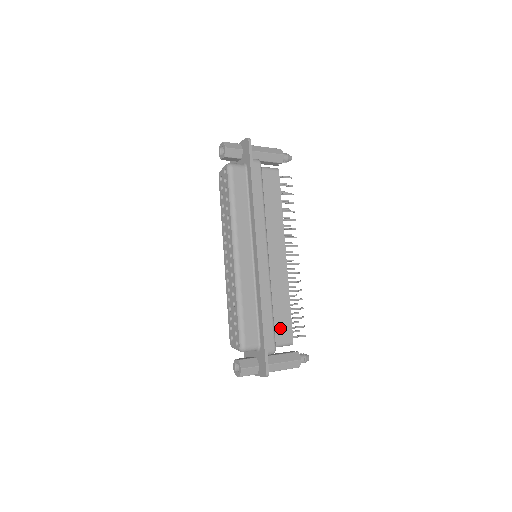
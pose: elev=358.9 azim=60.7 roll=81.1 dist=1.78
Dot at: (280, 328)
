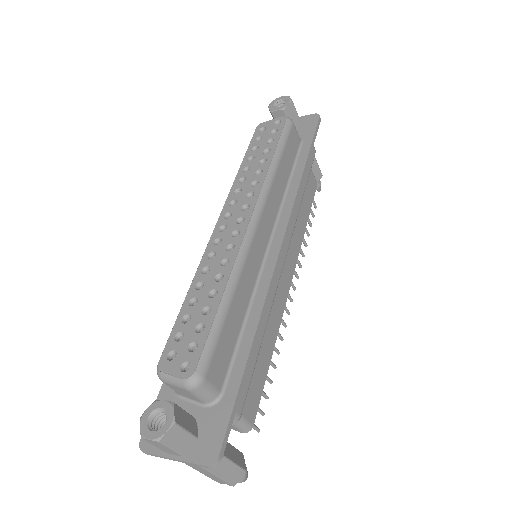
Dot at: (249, 388)
